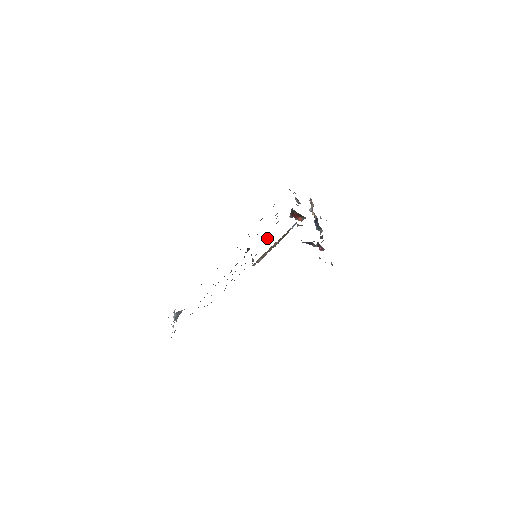
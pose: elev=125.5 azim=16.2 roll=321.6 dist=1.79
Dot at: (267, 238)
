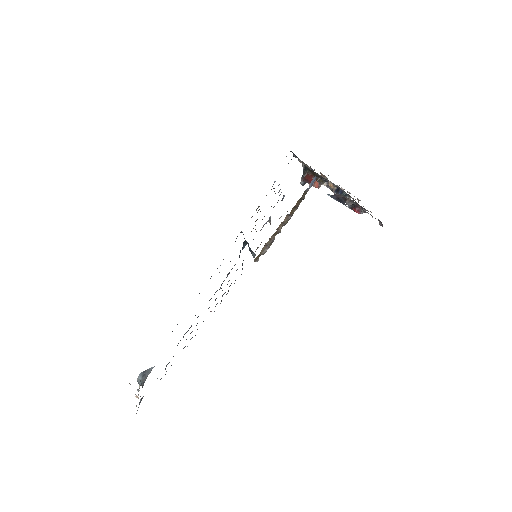
Dot at: occluded
